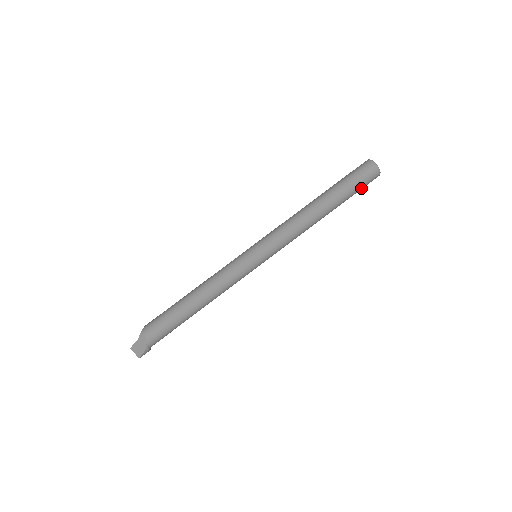
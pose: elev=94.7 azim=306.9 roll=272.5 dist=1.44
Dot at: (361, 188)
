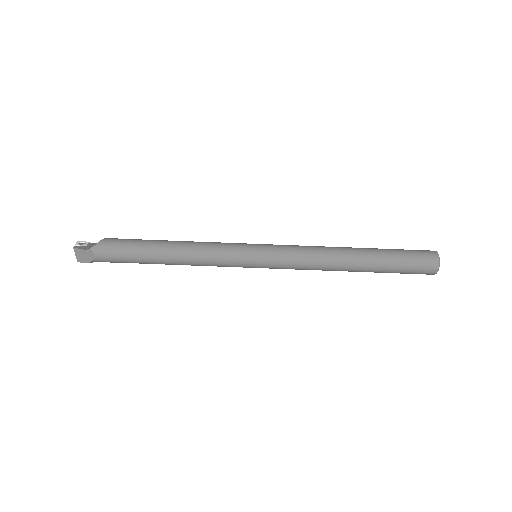
Dot at: (404, 273)
